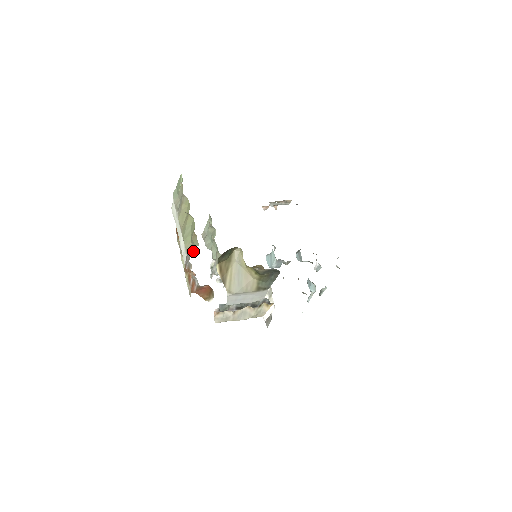
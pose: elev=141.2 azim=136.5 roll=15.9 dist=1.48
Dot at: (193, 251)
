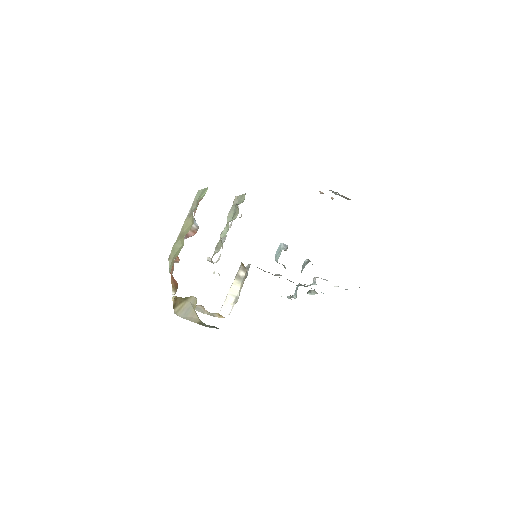
Dot at: occluded
